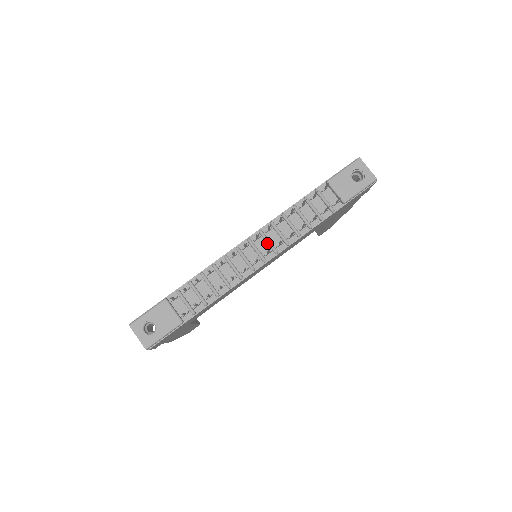
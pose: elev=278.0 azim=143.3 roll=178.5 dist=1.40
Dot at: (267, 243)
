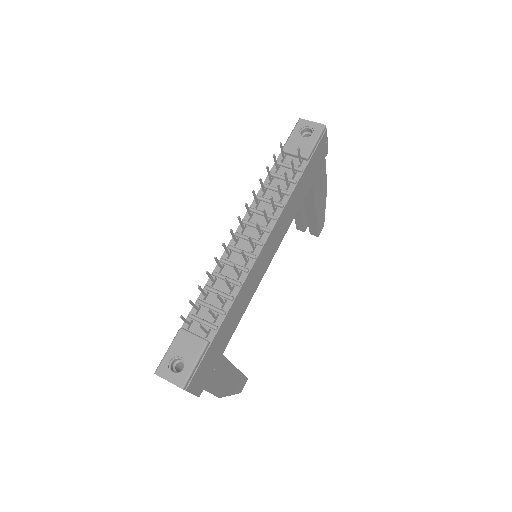
Dot at: (255, 227)
